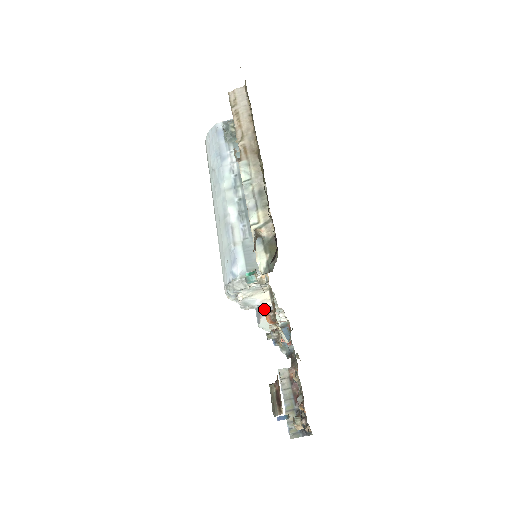
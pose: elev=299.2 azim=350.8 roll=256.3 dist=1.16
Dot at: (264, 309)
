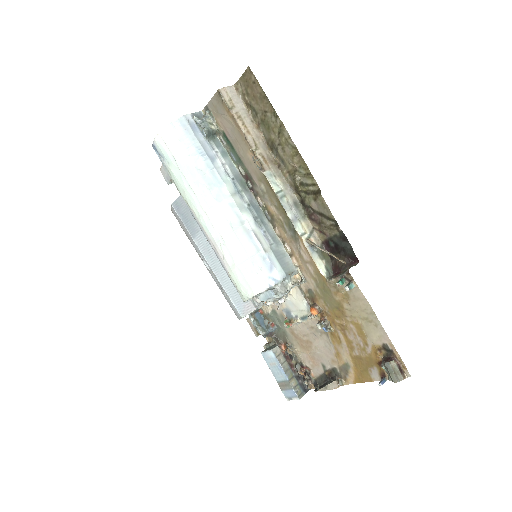
Dot at: occluded
